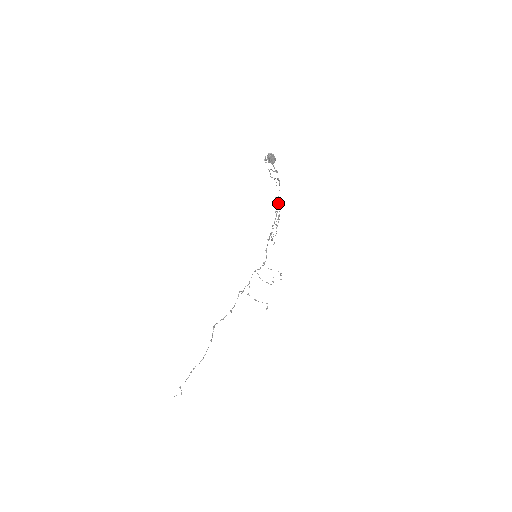
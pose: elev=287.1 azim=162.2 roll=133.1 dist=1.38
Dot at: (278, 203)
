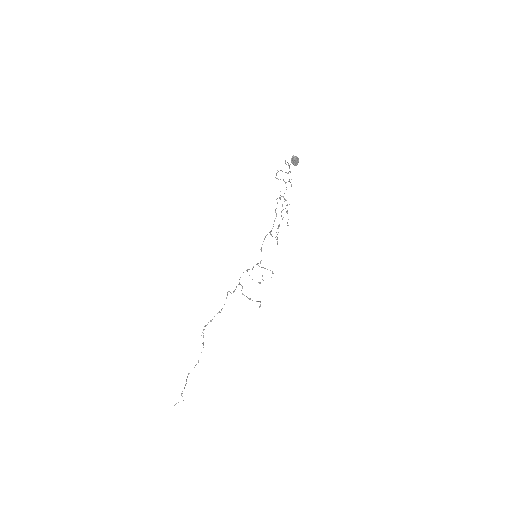
Dot at: (277, 203)
